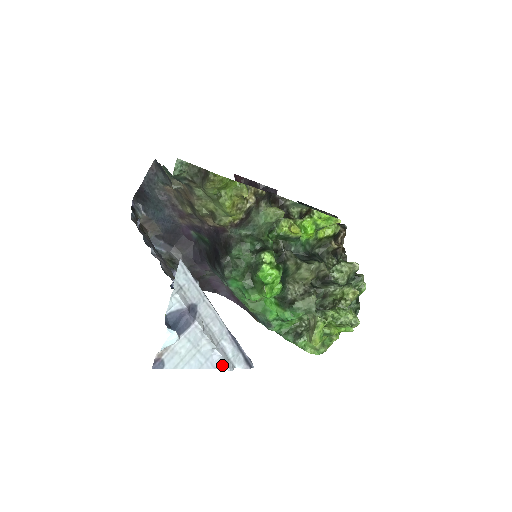
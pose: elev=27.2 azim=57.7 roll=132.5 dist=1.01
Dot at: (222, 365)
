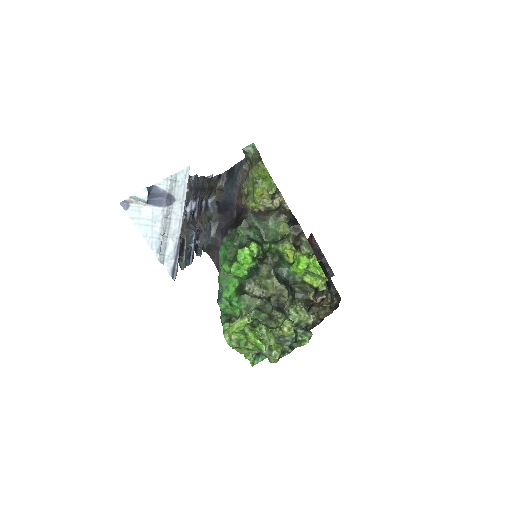
Dot at: (157, 251)
